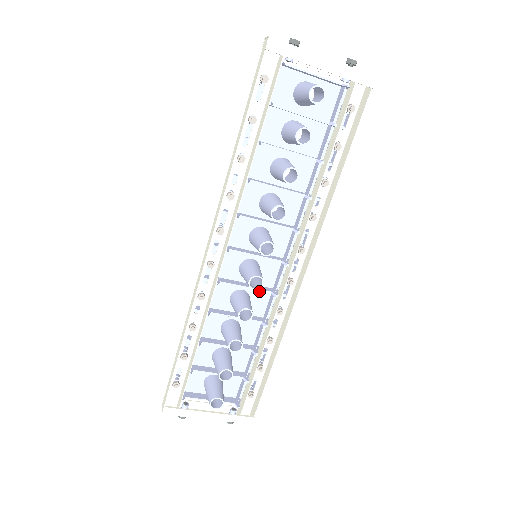
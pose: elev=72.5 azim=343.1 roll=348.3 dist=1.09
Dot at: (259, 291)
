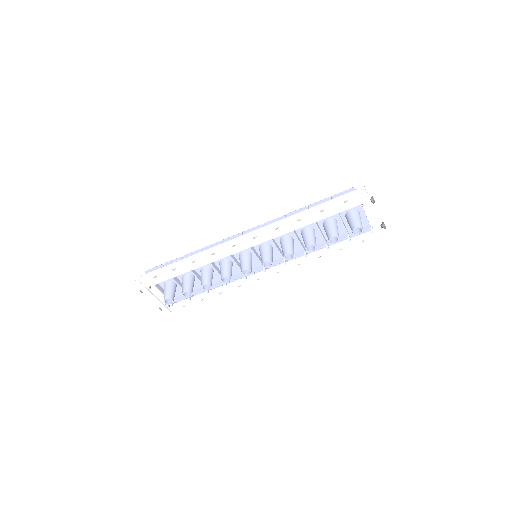
Dot at: (240, 269)
